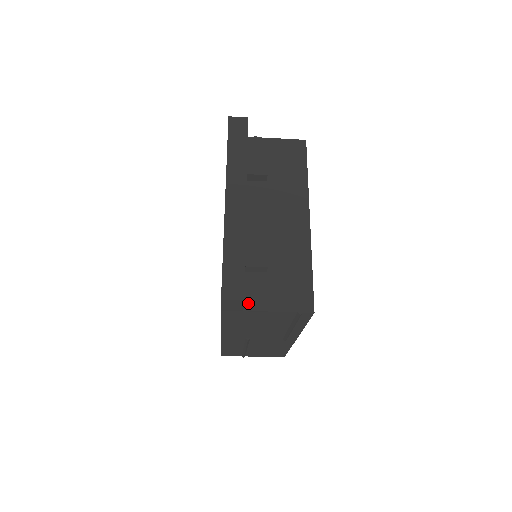
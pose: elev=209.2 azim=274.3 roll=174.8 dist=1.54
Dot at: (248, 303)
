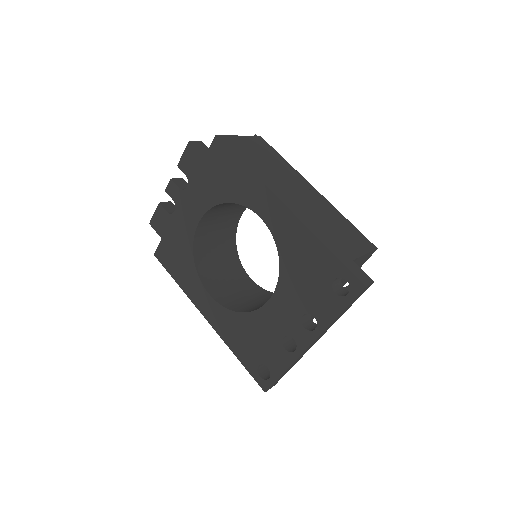
Dot at: occluded
